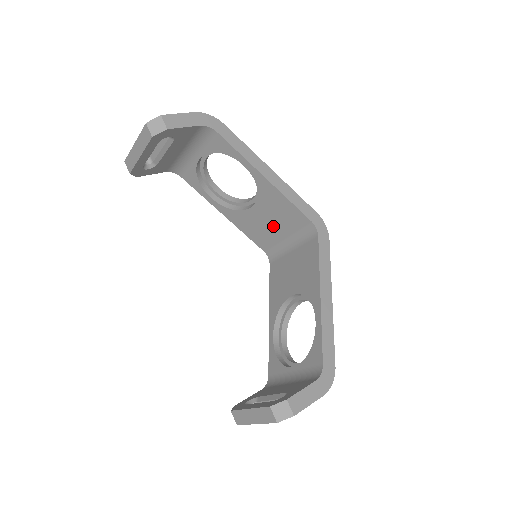
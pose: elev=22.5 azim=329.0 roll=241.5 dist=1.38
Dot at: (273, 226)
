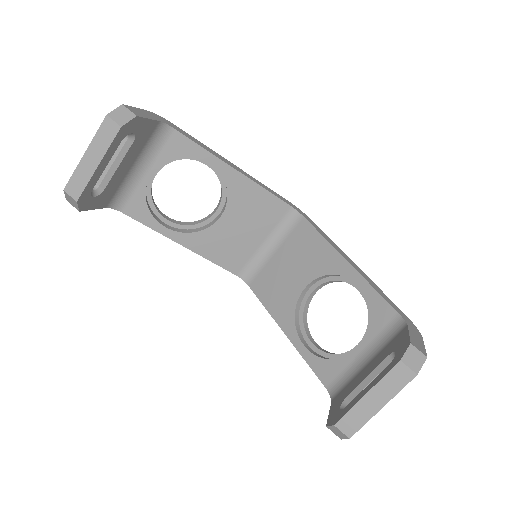
Dot at: (247, 233)
